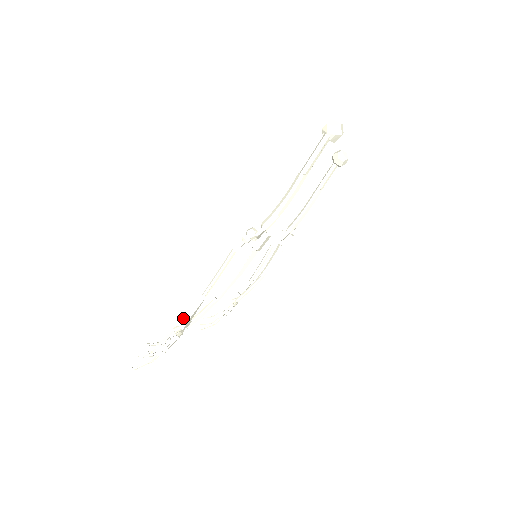
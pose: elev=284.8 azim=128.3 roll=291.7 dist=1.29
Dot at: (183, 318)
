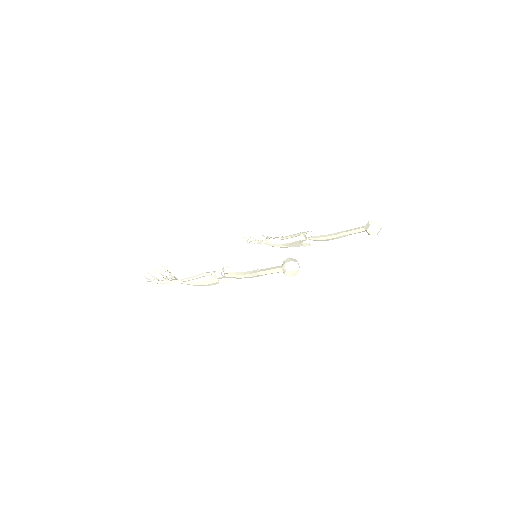
Dot at: (169, 281)
